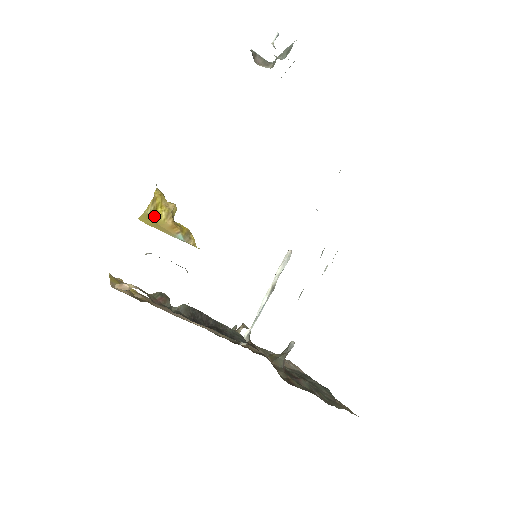
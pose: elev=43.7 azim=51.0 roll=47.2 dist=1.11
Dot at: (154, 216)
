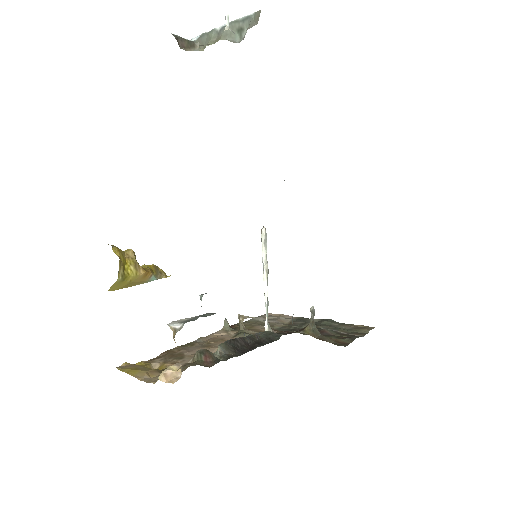
Dot at: (126, 278)
